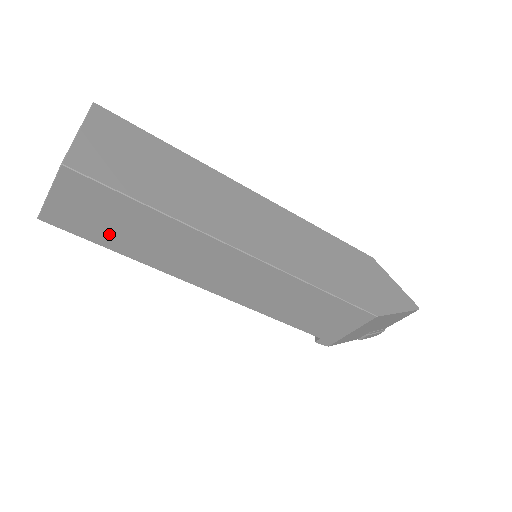
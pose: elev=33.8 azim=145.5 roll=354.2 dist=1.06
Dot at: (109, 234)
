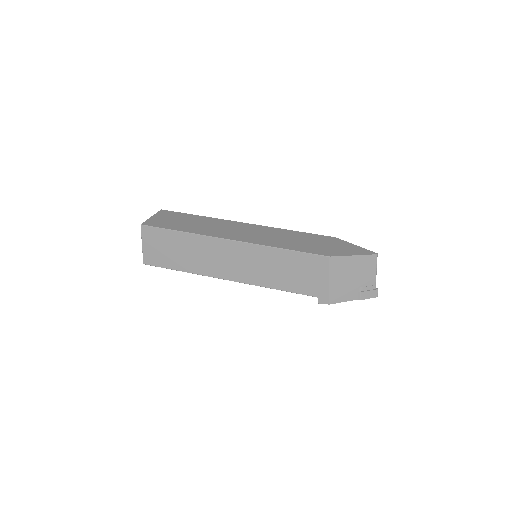
Dot at: (172, 259)
